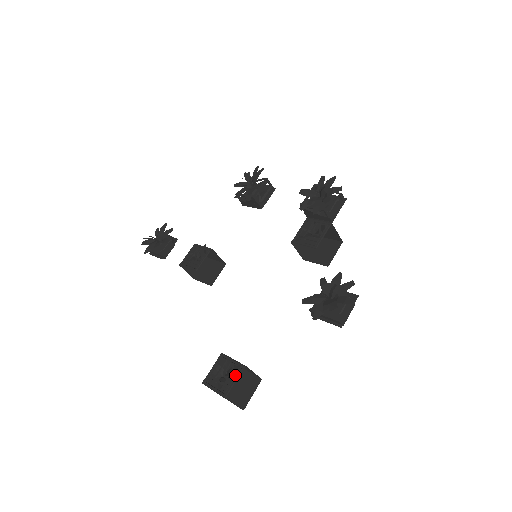
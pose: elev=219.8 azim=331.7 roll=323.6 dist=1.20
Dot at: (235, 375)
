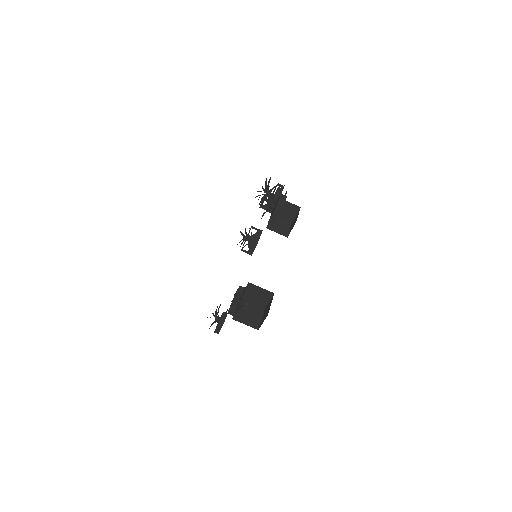
Dot at: (244, 291)
